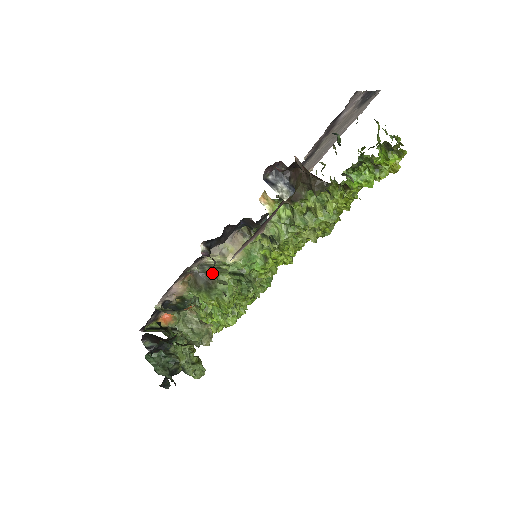
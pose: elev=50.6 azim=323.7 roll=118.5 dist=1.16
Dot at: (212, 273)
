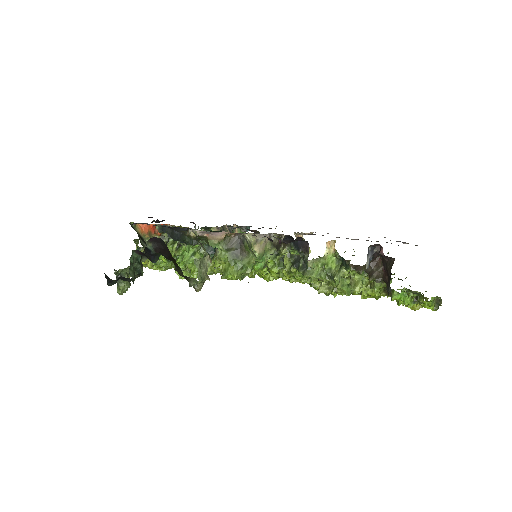
Dot at: (247, 248)
